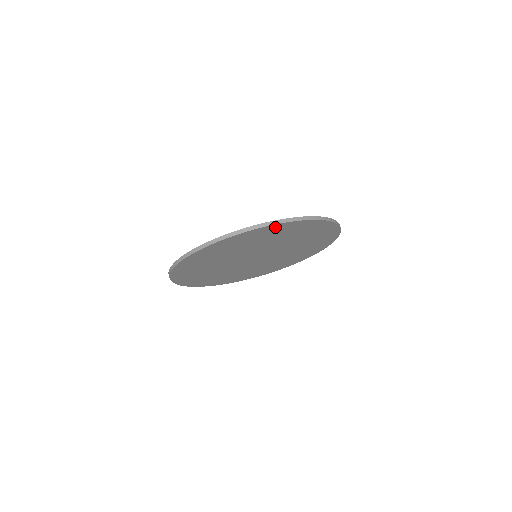
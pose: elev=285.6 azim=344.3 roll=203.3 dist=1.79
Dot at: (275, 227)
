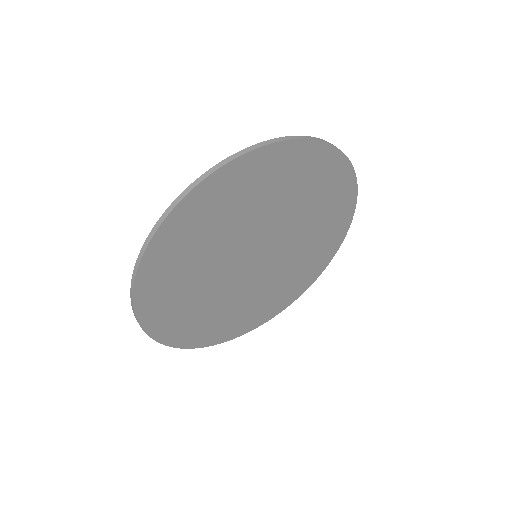
Dot at: (291, 151)
